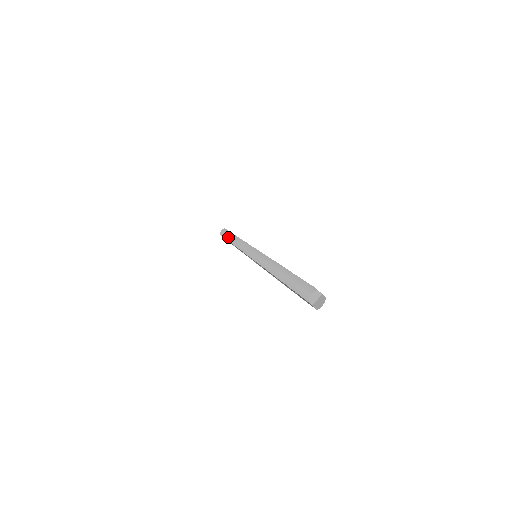
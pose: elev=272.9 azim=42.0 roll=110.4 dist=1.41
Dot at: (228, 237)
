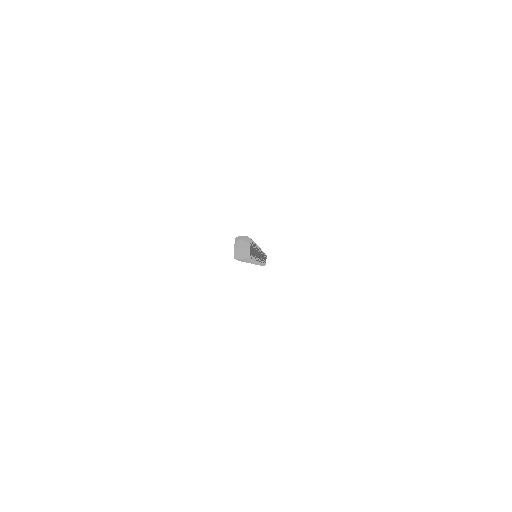
Dot at: occluded
